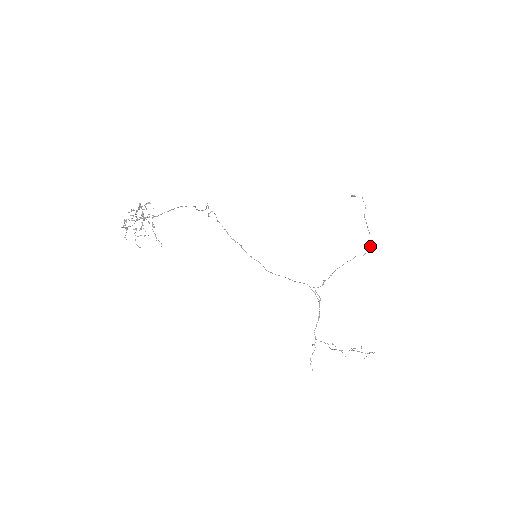
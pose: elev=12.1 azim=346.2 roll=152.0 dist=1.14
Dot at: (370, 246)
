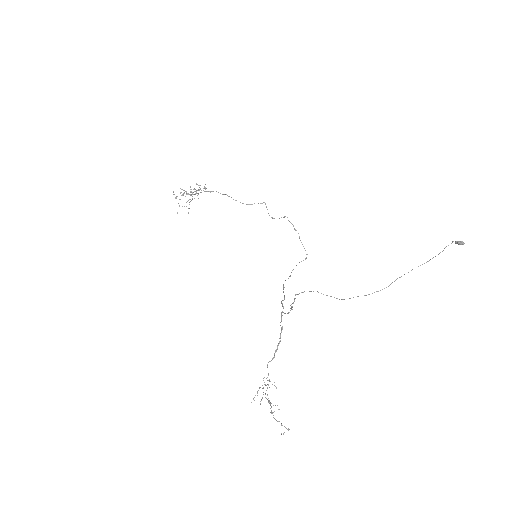
Dot at: occluded
